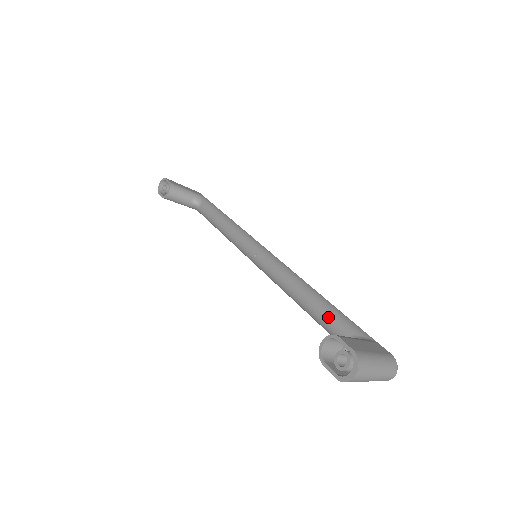
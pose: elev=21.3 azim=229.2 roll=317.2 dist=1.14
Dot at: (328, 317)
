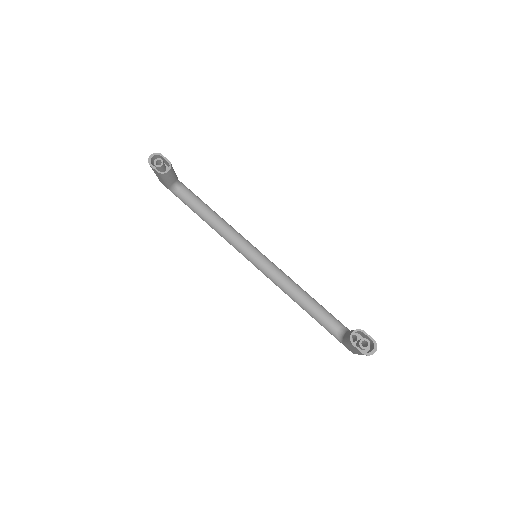
Dot at: (324, 313)
